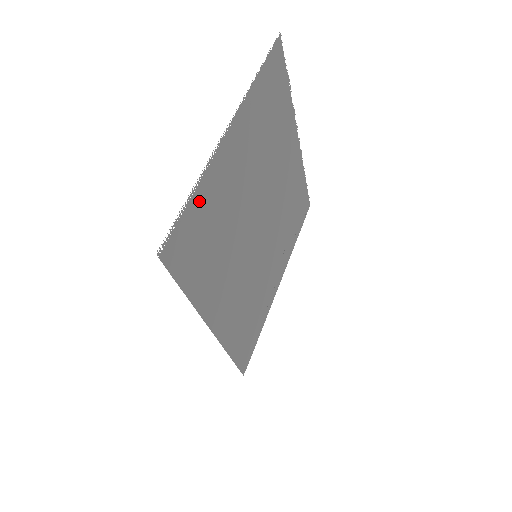
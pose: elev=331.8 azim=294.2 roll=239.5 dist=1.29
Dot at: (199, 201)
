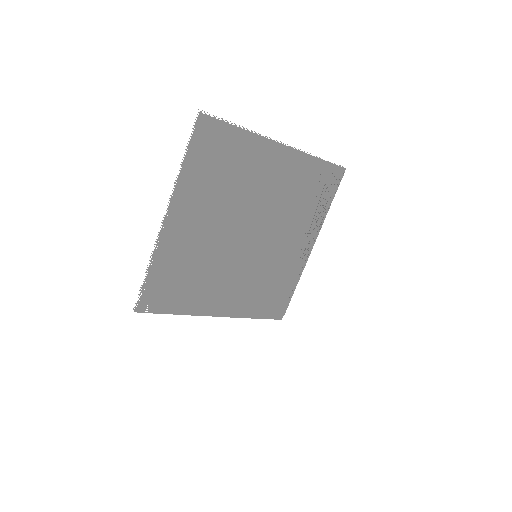
Dot at: (158, 271)
